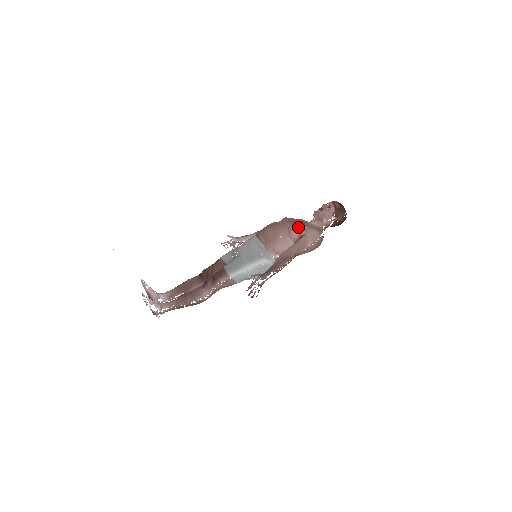
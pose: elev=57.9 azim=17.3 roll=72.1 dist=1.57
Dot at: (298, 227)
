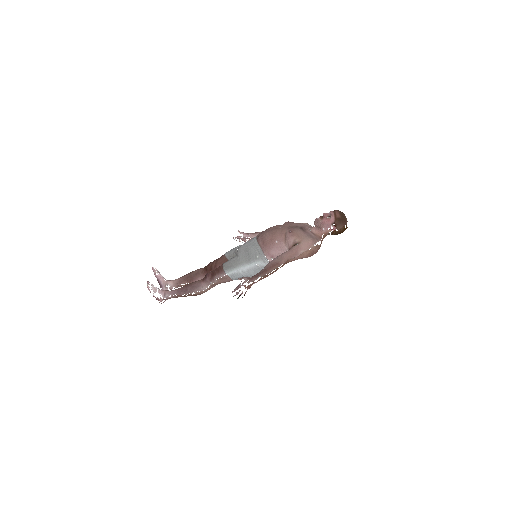
Dot at: (294, 234)
